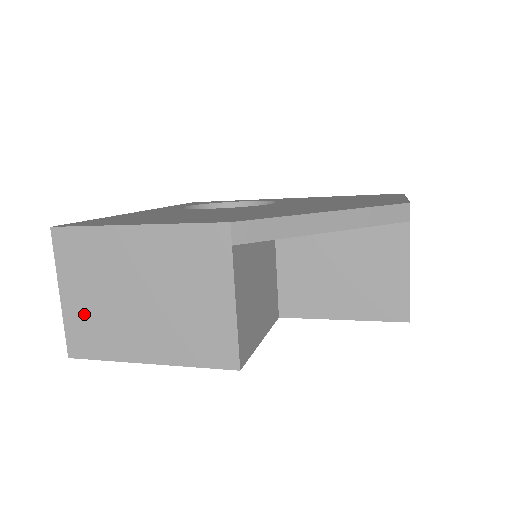
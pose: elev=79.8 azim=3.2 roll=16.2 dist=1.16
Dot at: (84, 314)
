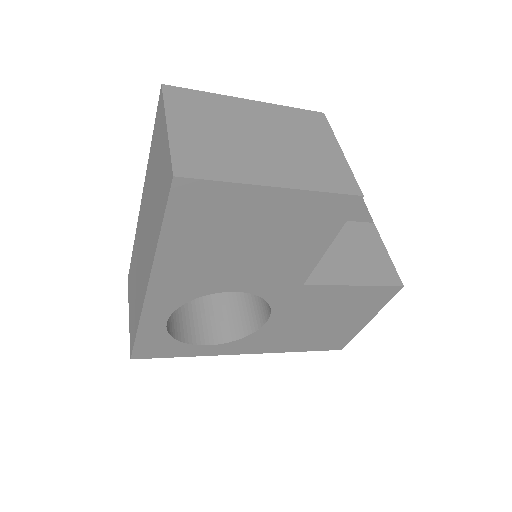
Dot at: (197, 143)
